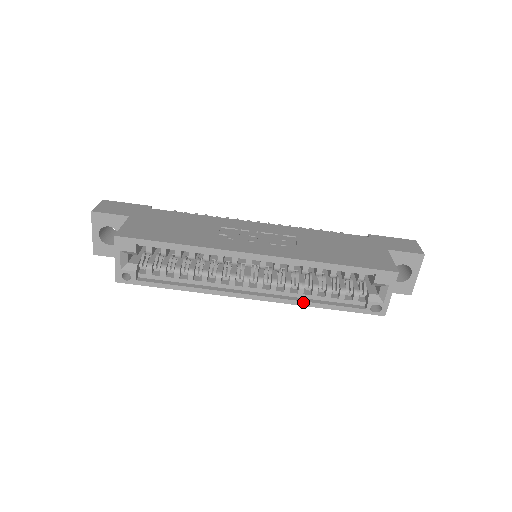
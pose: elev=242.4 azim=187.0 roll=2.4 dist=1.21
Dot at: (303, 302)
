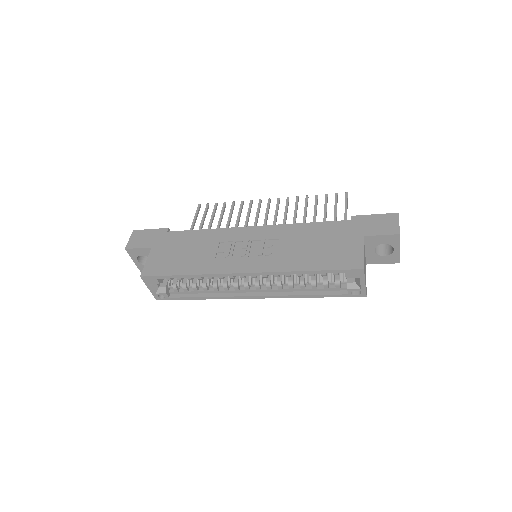
Dot at: (295, 296)
